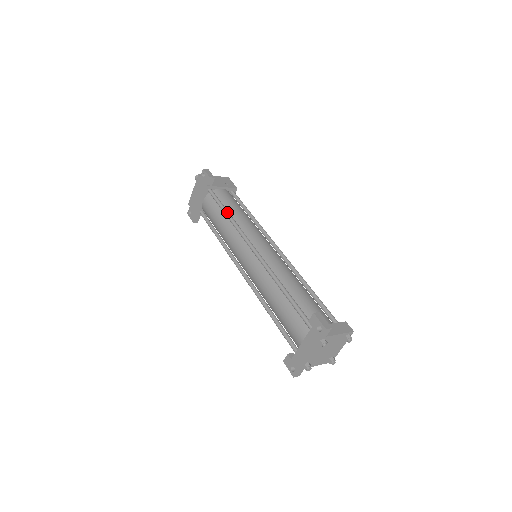
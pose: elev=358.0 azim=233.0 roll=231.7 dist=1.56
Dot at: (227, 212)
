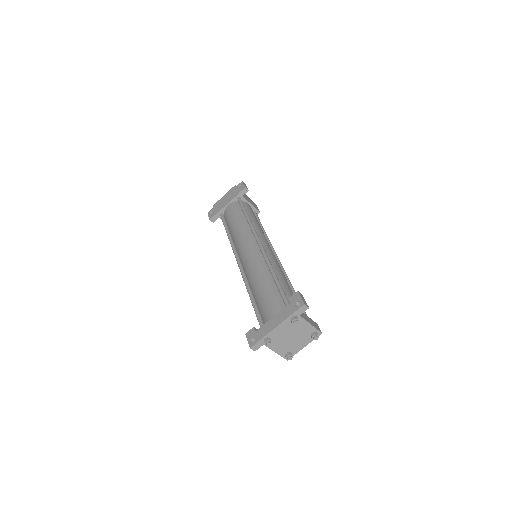
Dot at: occluded
